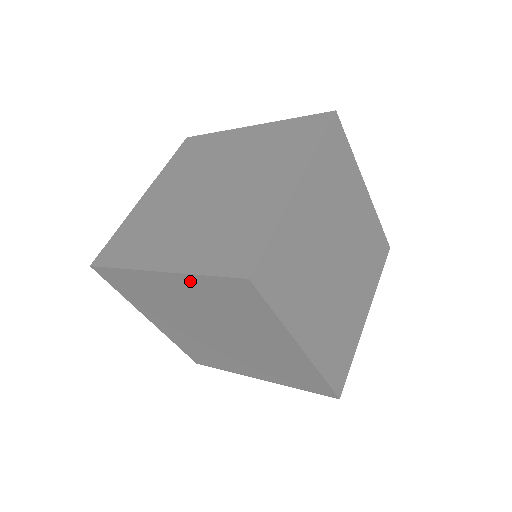
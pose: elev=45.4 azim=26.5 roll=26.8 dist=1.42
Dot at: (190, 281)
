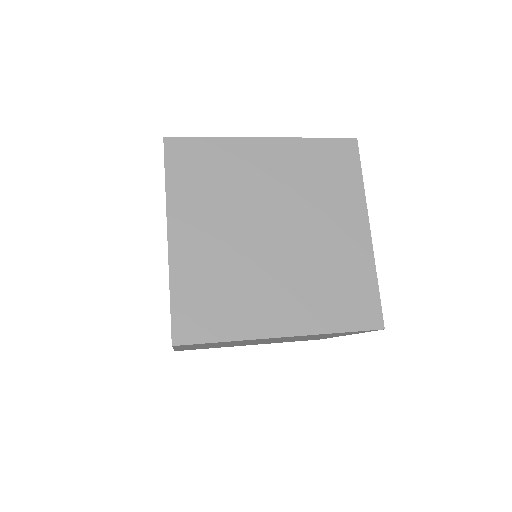
Dot at: occluded
